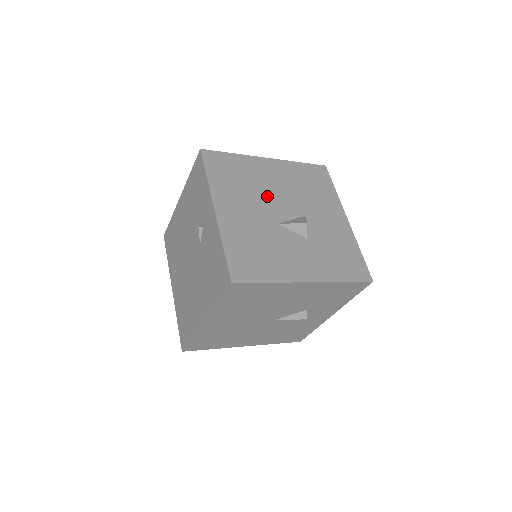
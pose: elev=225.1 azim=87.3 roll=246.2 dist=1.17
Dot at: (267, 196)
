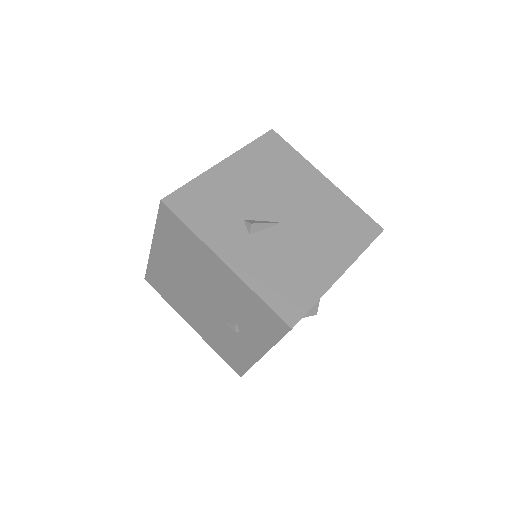
Dot at: occluded
